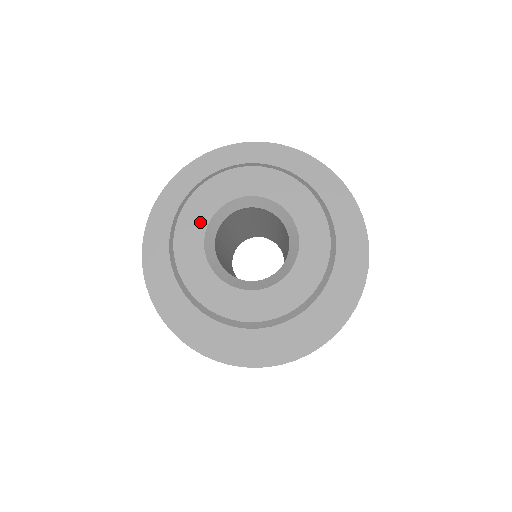
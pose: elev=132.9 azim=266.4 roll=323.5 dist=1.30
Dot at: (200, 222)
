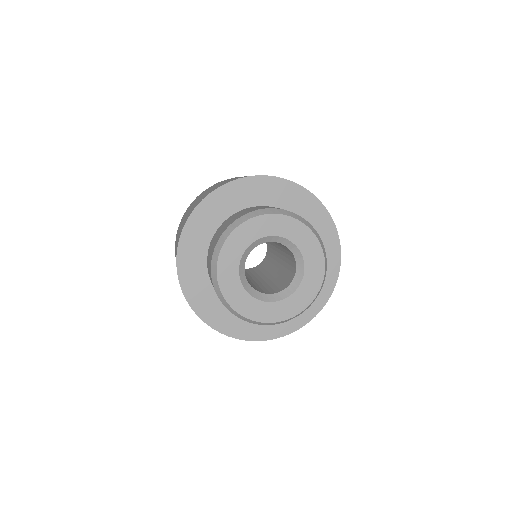
Dot at: (233, 271)
